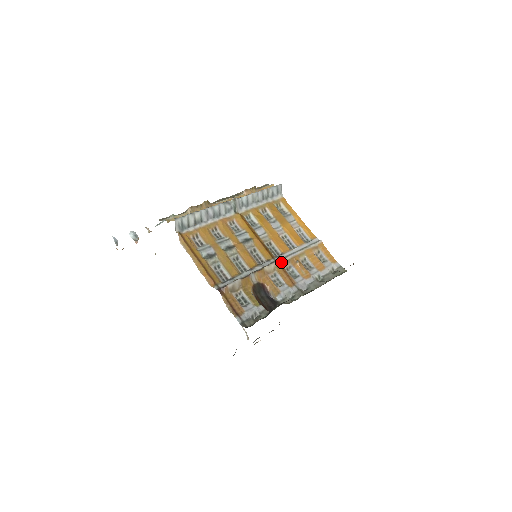
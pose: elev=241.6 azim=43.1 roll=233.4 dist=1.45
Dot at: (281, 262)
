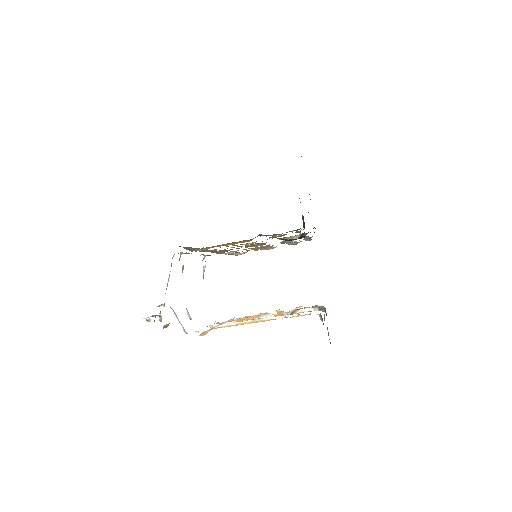
Dot at: occluded
